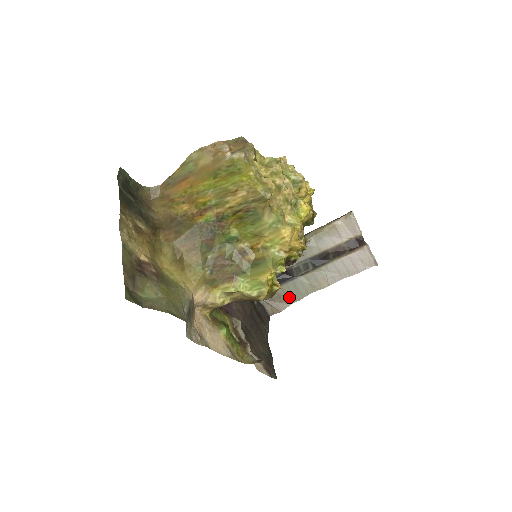
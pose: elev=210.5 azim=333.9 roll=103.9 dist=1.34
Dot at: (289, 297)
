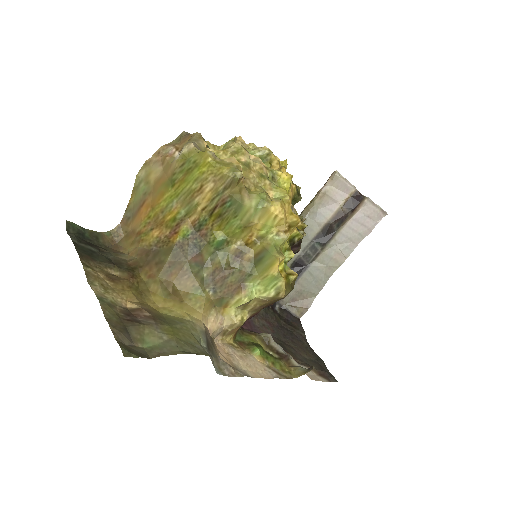
Dot at: (310, 289)
